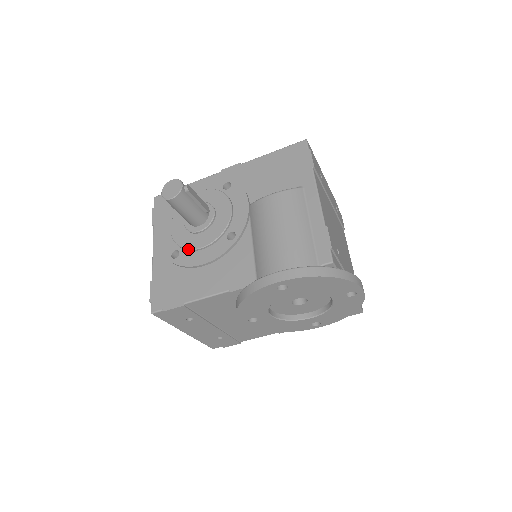
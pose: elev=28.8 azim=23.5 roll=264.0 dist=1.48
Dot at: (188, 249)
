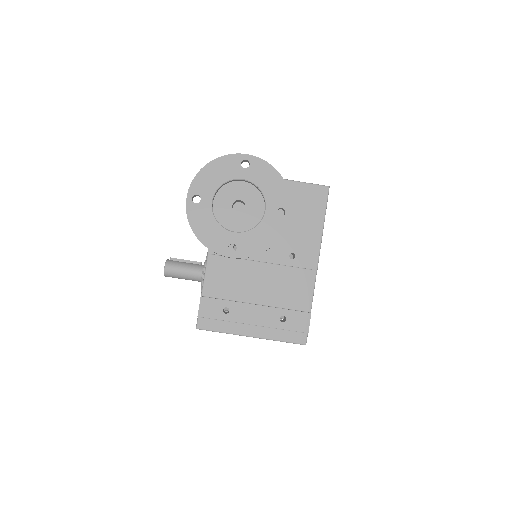
Dot at: (201, 286)
